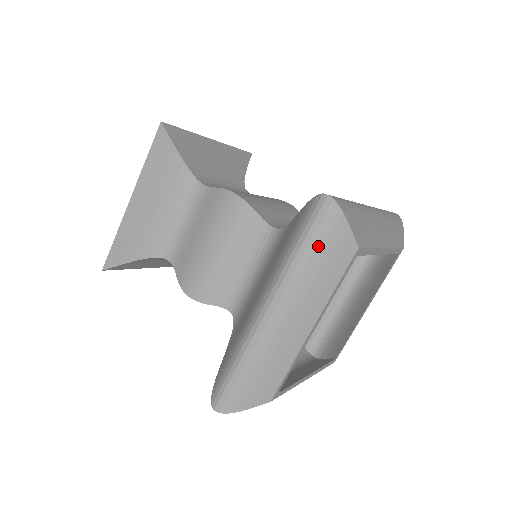
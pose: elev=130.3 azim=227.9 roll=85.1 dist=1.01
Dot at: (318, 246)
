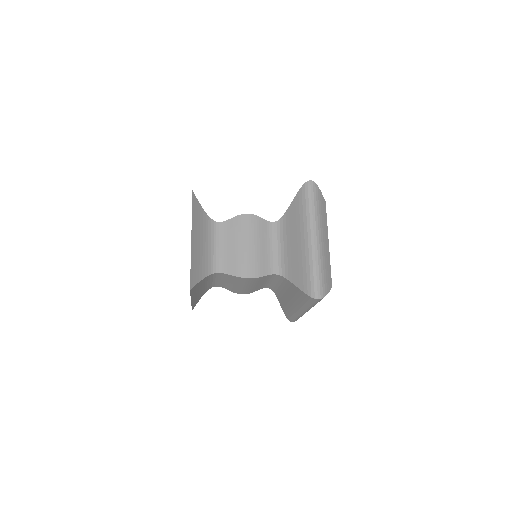
Dot at: (317, 201)
